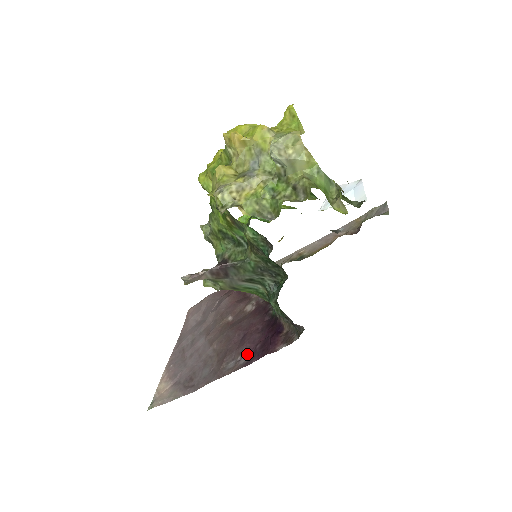
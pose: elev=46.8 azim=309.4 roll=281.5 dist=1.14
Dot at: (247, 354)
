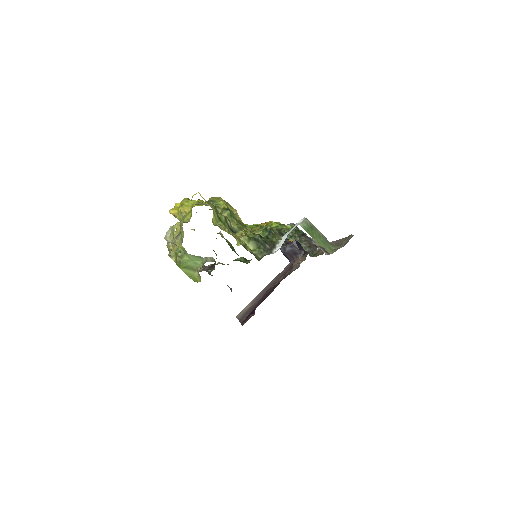
Dot at: occluded
